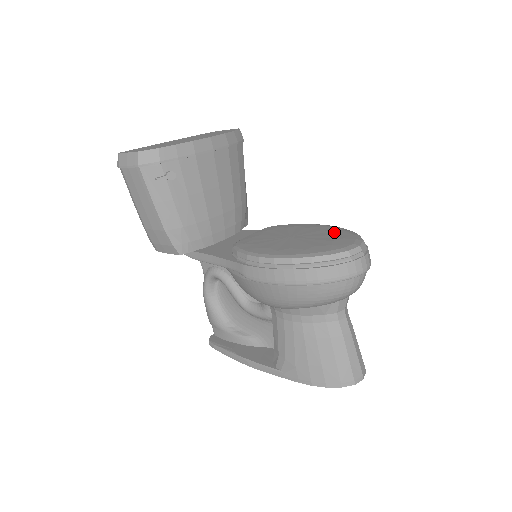
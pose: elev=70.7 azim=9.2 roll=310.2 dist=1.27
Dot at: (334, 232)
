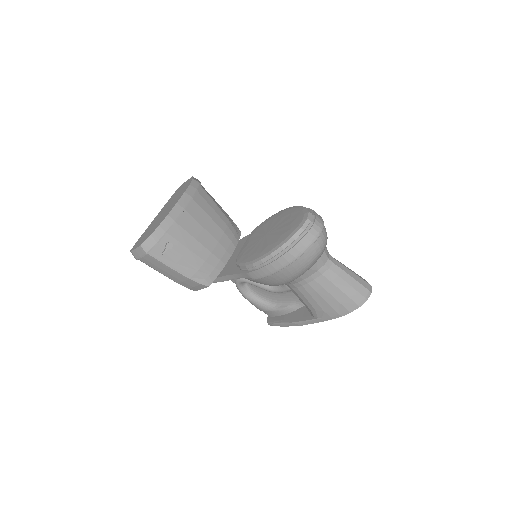
Dot at: (290, 214)
